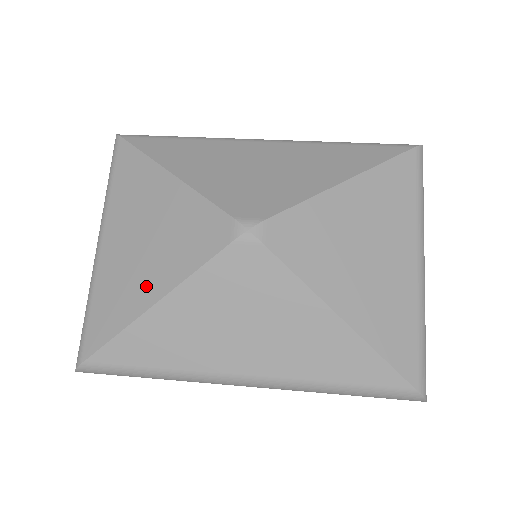
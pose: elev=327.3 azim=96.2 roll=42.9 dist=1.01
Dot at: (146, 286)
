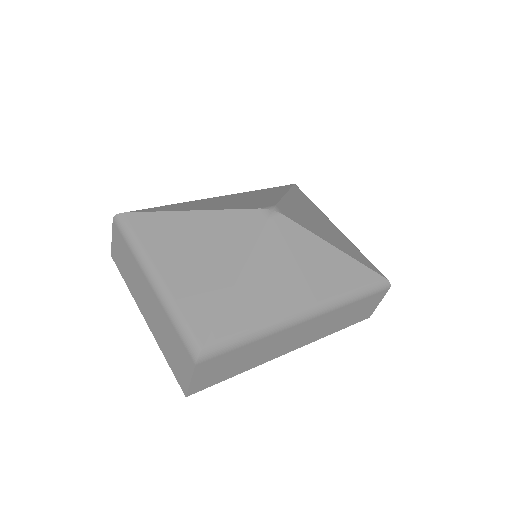
Dot at: (224, 270)
